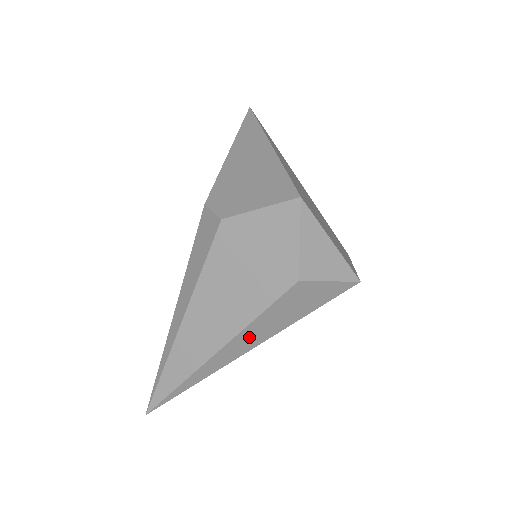
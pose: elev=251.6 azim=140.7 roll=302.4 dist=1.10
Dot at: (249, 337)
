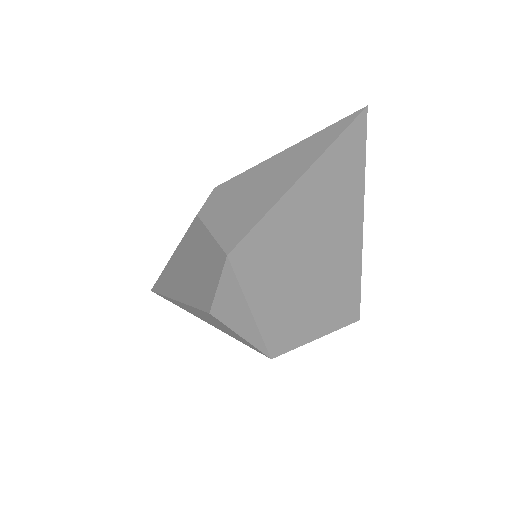
Dot at: (194, 311)
